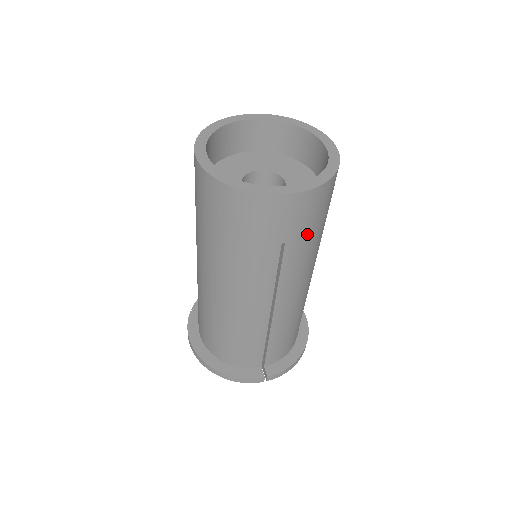
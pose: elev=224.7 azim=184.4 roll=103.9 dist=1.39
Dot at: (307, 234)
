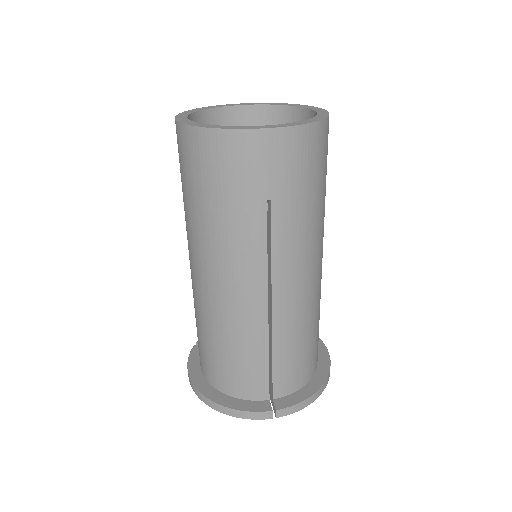
Dot at: (297, 193)
